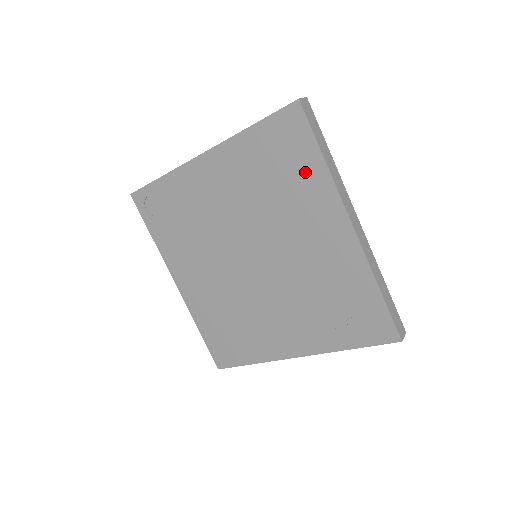
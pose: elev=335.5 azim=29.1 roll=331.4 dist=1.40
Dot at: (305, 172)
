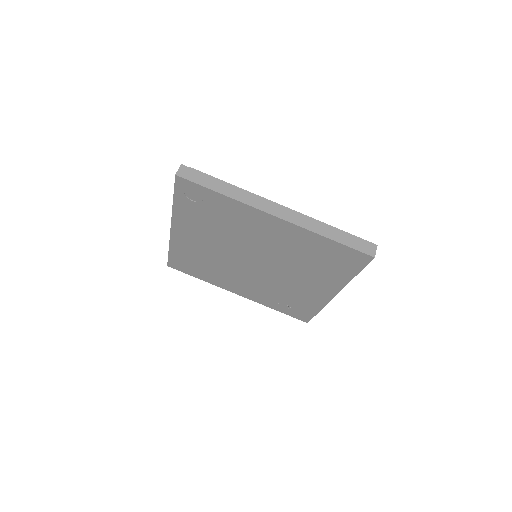
Dot at: (337, 272)
